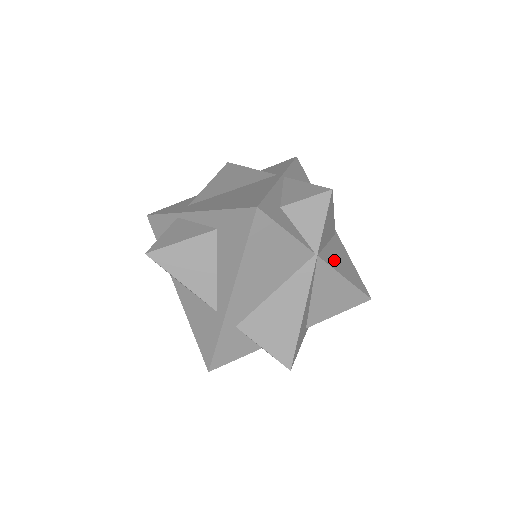
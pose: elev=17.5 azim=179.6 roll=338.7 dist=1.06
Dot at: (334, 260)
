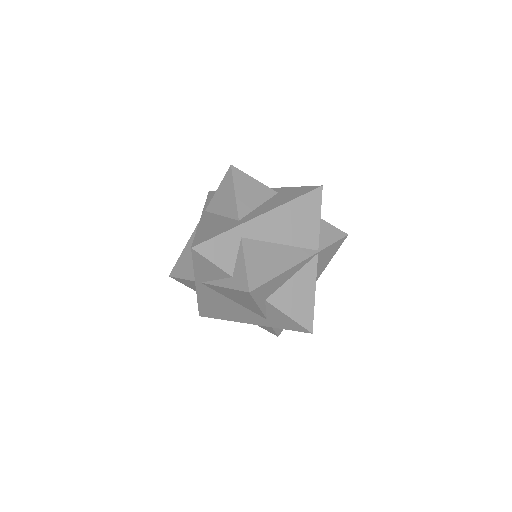
Dot at: occluded
